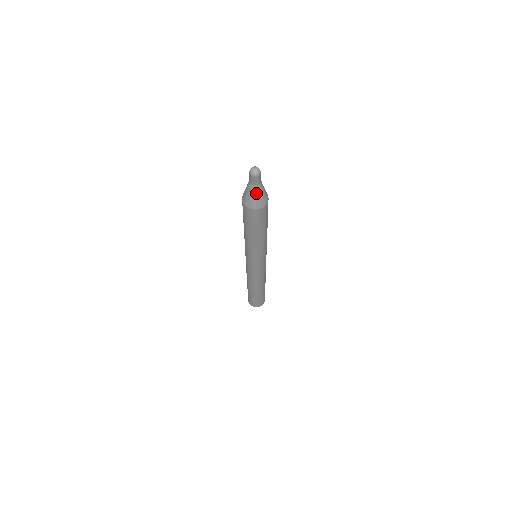
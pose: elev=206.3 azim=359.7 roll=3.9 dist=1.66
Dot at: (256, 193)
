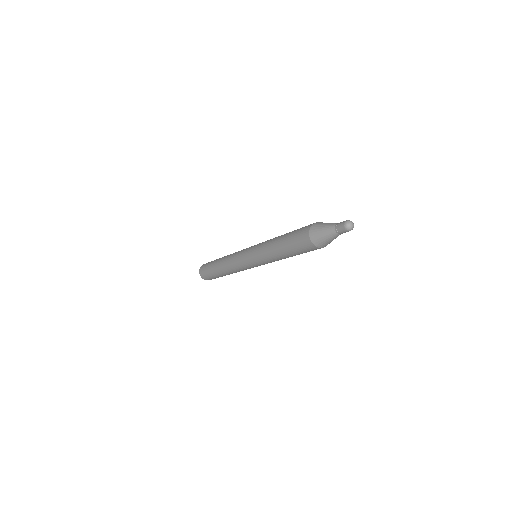
Dot at: (333, 238)
